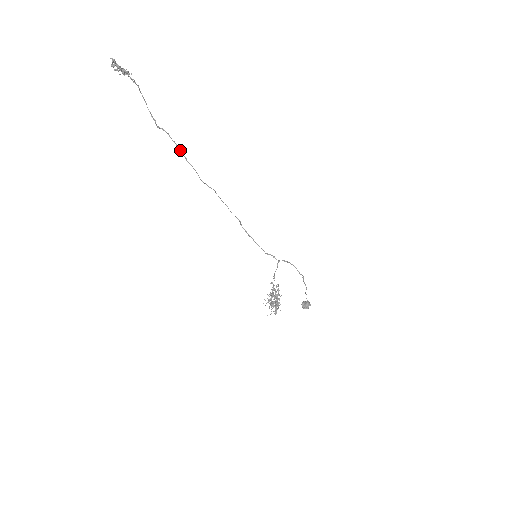
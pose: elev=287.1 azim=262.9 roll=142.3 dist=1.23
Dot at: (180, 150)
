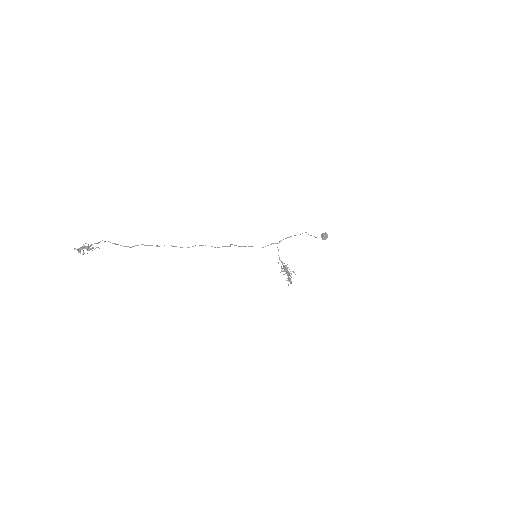
Dot at: (157, 246)
